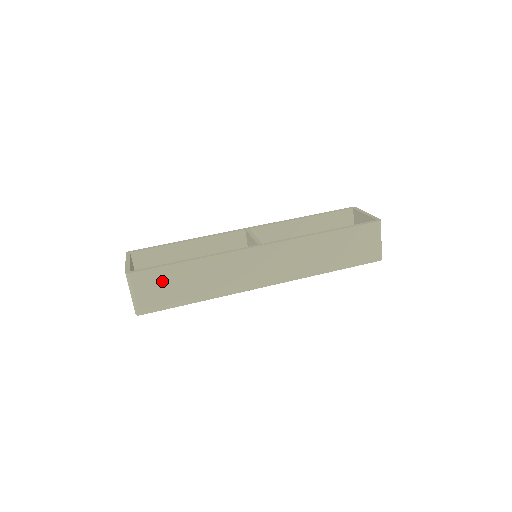
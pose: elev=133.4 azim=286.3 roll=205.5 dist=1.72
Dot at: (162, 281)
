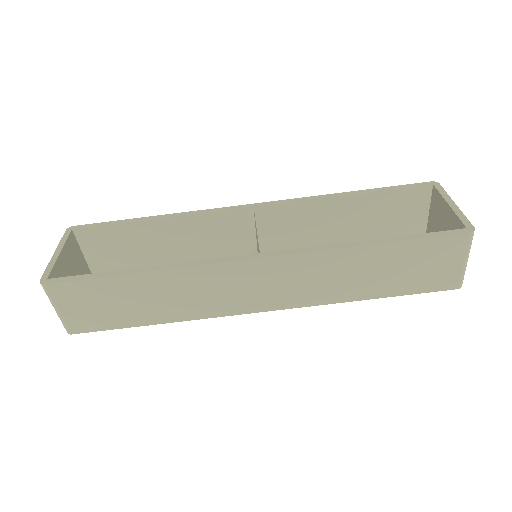
Dot at: (97, 296)
